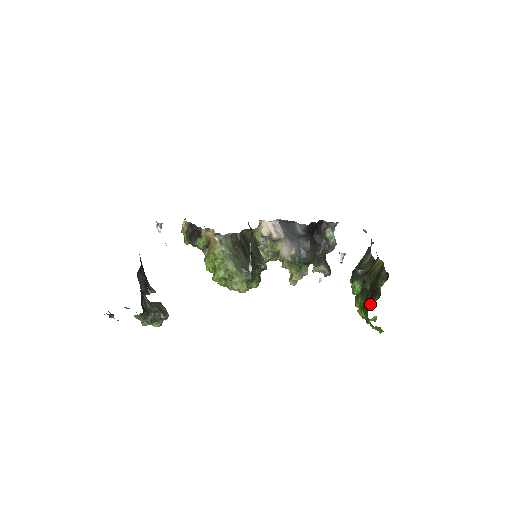
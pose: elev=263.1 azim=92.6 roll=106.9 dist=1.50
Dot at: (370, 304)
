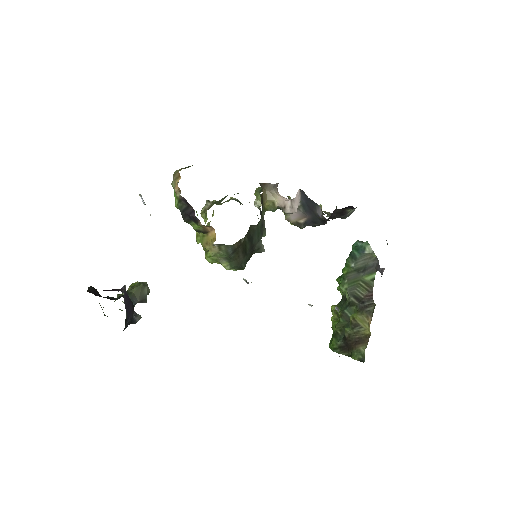
Dot at: (338, 351)
